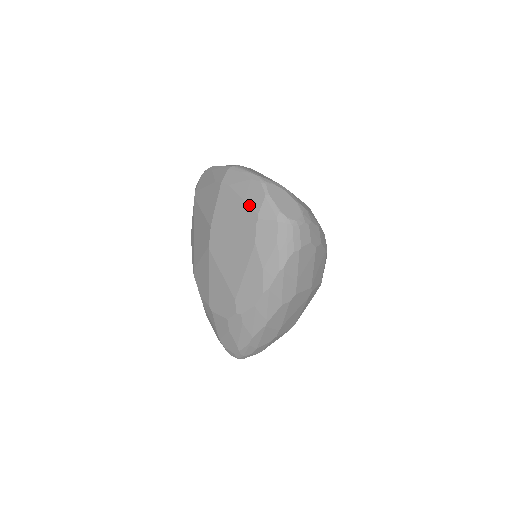
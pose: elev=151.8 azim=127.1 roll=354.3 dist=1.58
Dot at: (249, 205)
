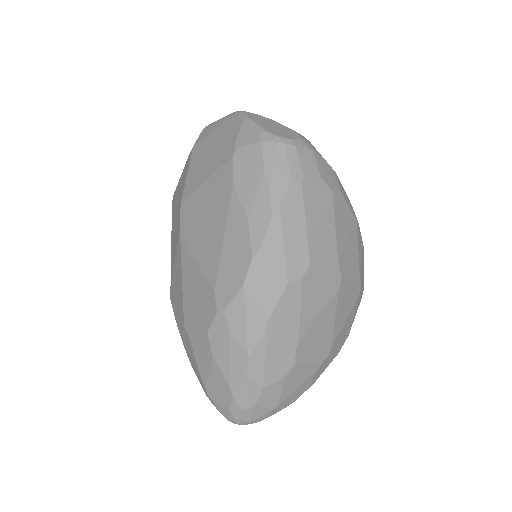
Dot at: (224, 143)
